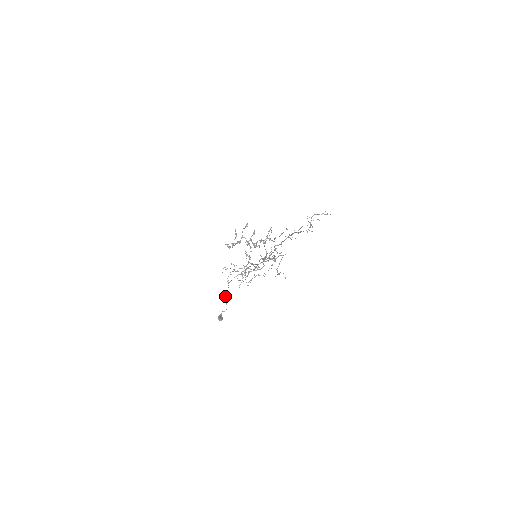
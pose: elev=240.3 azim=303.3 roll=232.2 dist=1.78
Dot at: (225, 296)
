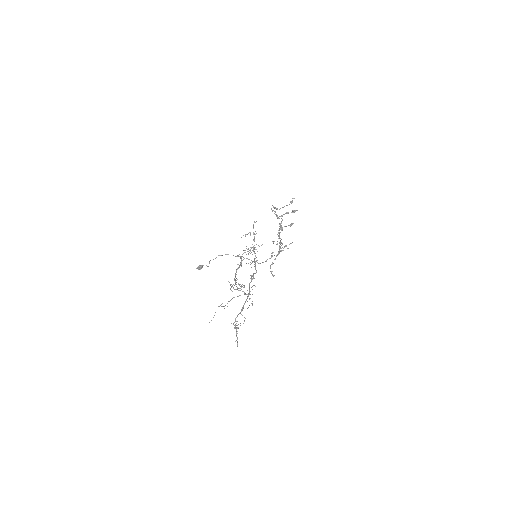
Dot at: occluded
